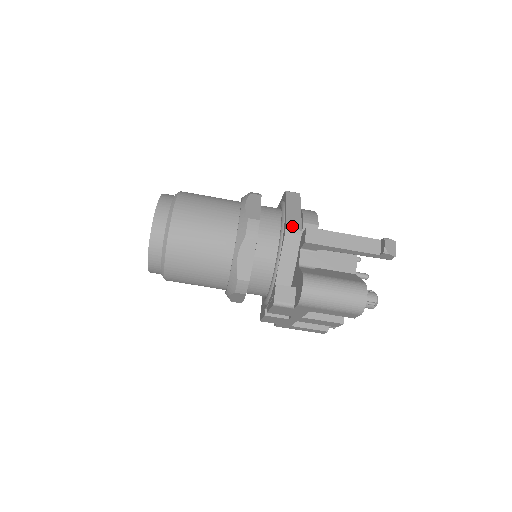
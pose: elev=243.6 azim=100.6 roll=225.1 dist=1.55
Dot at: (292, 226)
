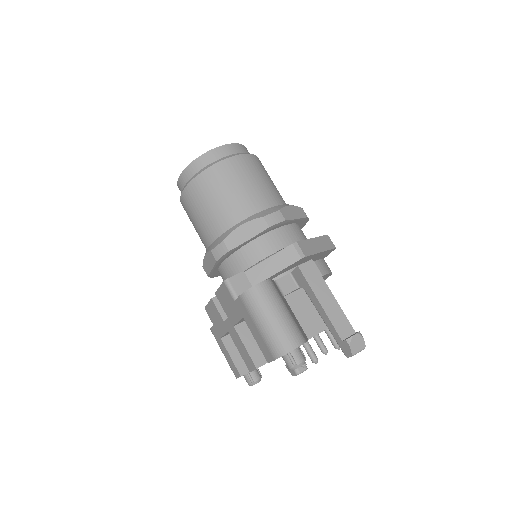
Dot at: (303, 247)
